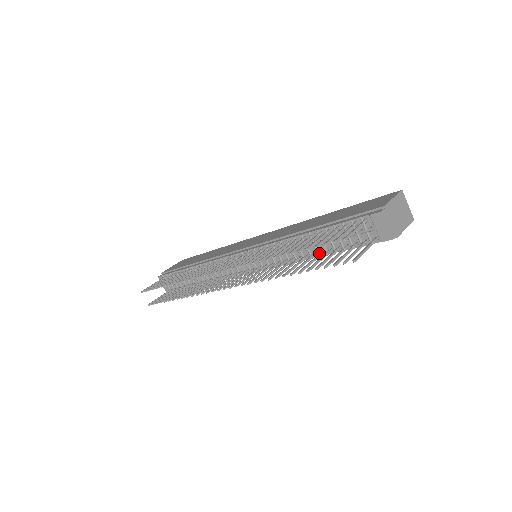
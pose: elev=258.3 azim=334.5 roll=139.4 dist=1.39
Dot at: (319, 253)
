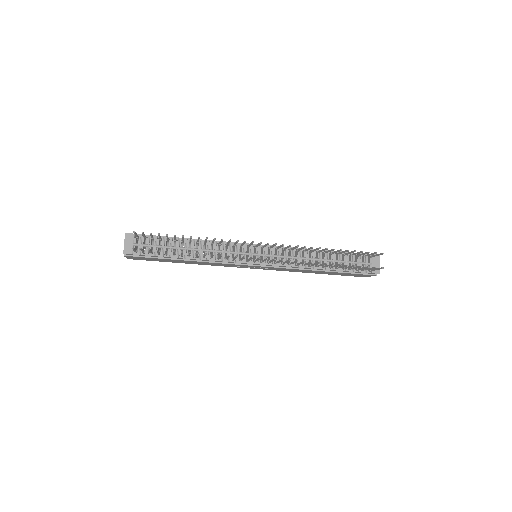
Dot at: (331, 266)
